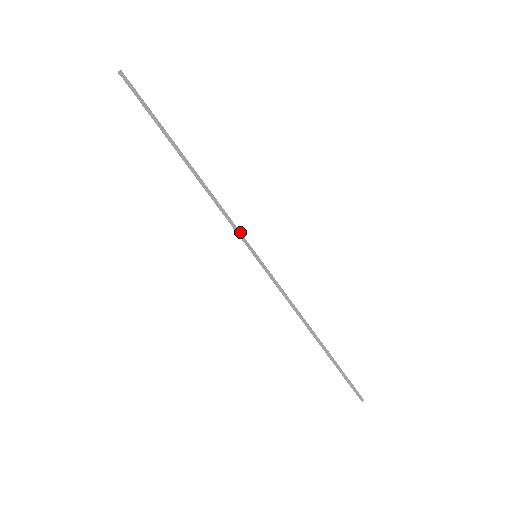
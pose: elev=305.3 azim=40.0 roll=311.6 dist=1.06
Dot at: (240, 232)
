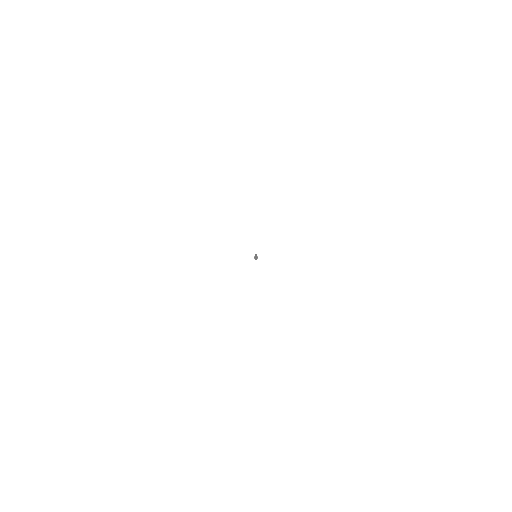
Dot at: occluded
